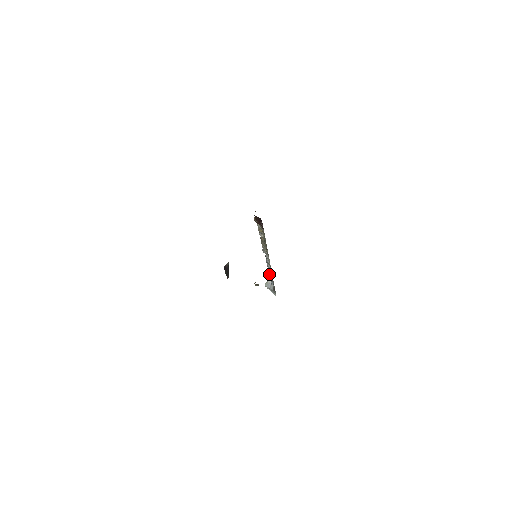
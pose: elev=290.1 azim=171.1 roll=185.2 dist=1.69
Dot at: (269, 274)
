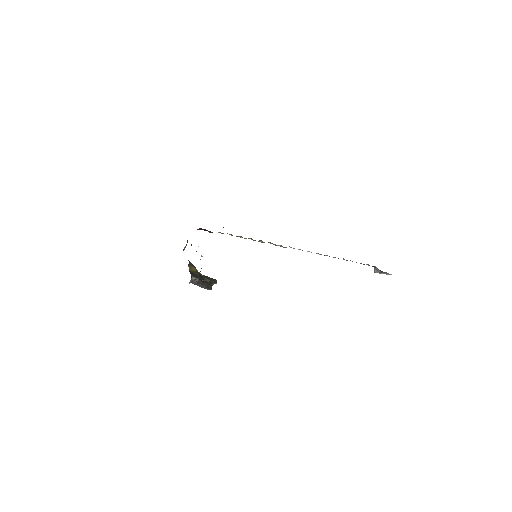
Dot at: occluded
